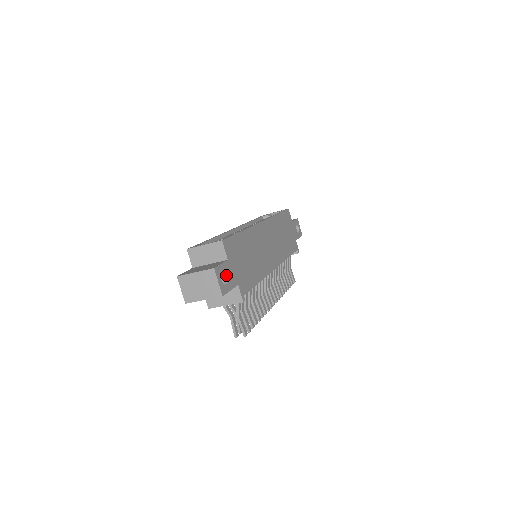
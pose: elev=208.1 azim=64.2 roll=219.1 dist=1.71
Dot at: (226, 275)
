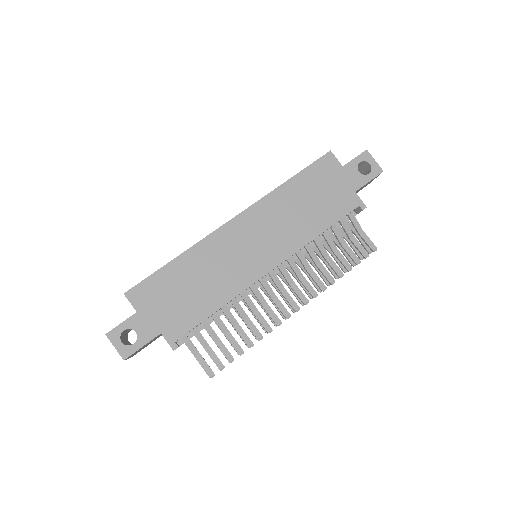
Dot at: (135, 331)
